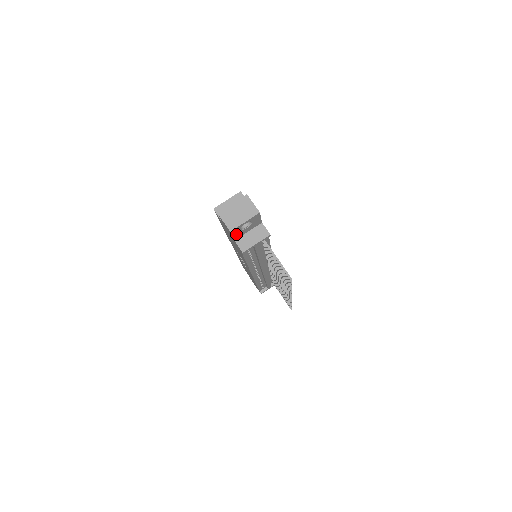
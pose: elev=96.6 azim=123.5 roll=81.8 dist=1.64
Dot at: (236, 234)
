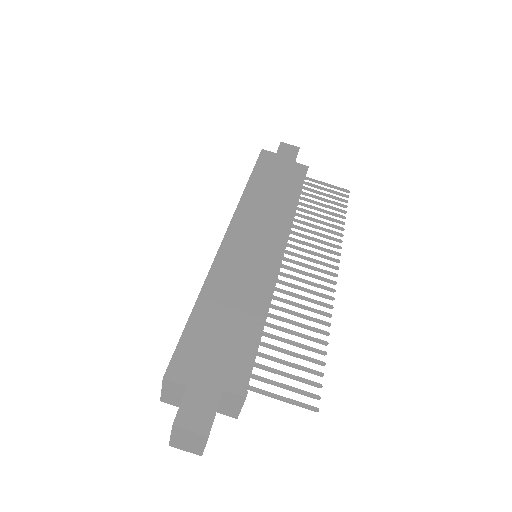
Dot at: occluded
